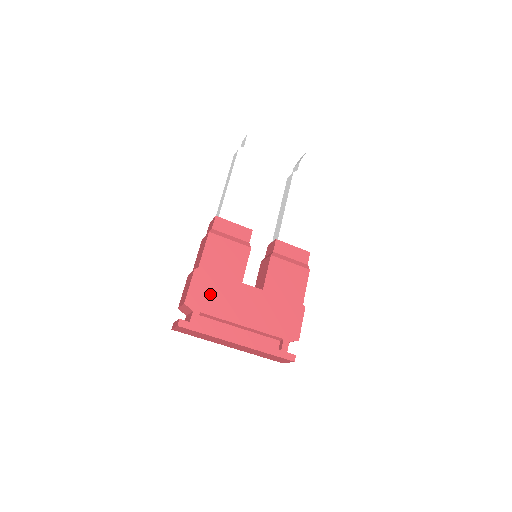
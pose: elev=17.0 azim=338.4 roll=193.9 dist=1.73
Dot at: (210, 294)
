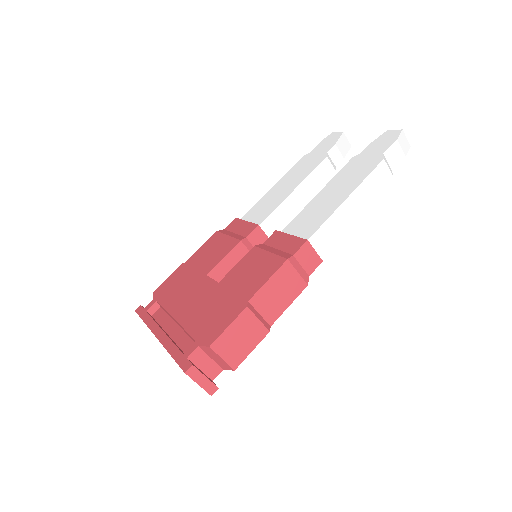
Dot at: (175, 285)
